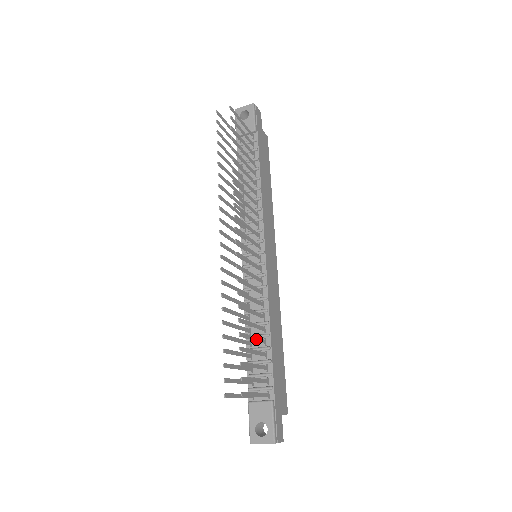
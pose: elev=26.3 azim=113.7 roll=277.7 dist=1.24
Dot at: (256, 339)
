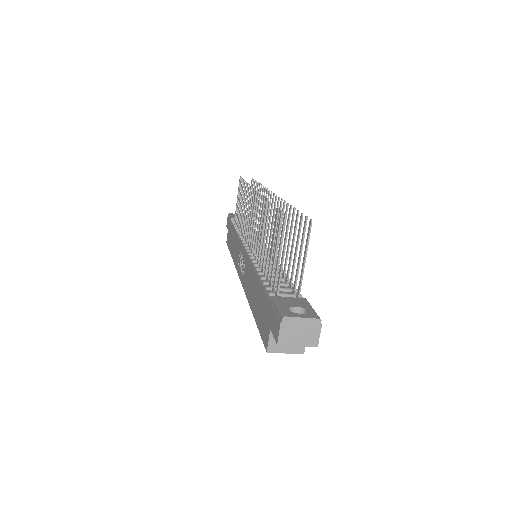
Dot at: (288, 251)
